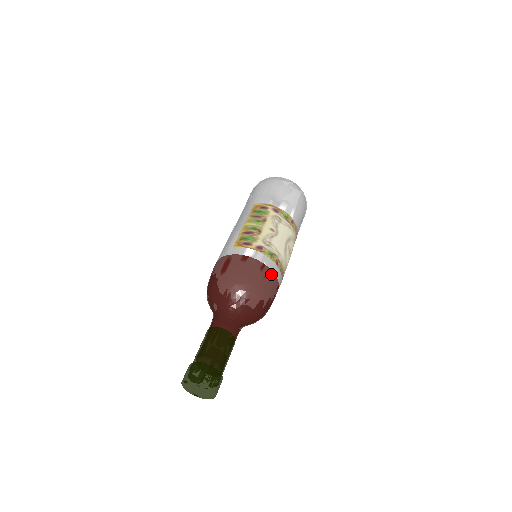
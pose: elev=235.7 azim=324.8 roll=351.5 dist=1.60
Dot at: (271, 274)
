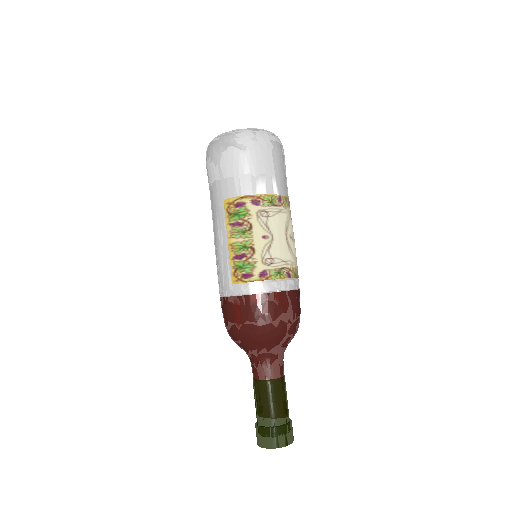
Dot at: (289, 295)
